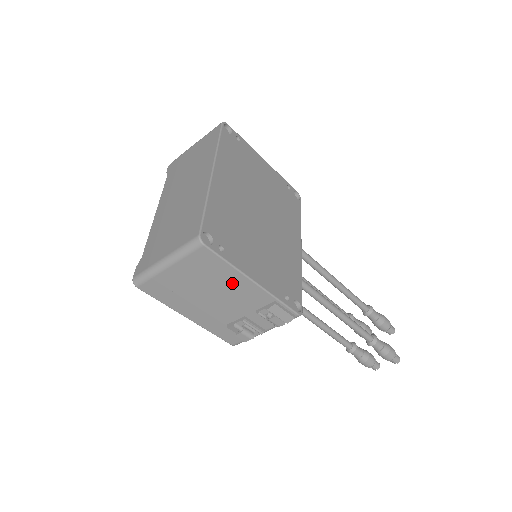
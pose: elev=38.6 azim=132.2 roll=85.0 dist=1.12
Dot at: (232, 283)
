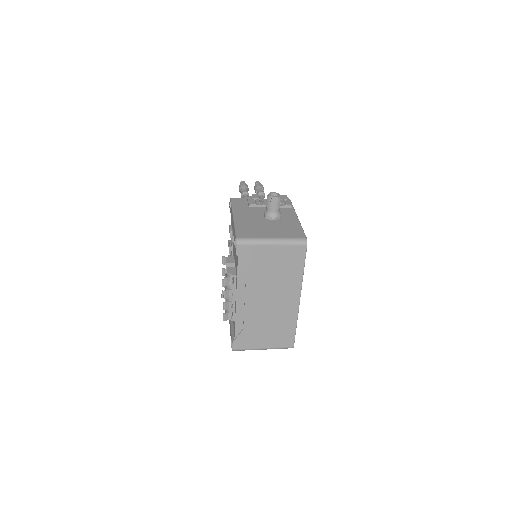
Dot at: occluded
